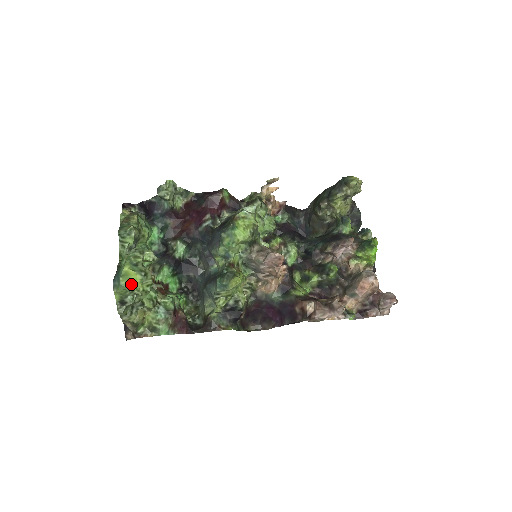
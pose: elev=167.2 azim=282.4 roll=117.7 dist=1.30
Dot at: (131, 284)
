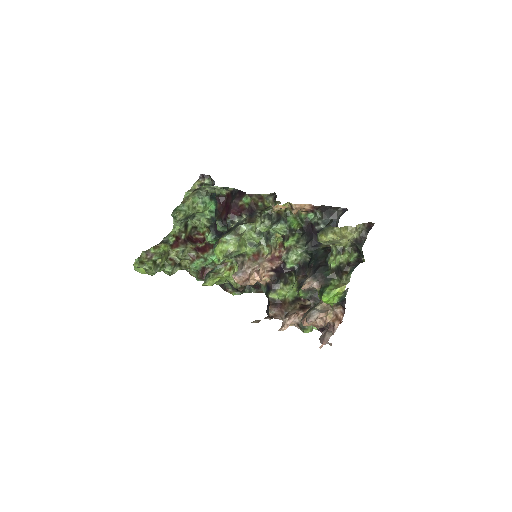
Dot at: (141, 271)
